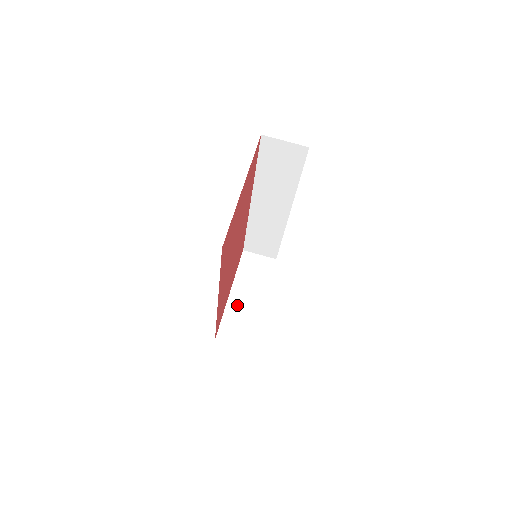
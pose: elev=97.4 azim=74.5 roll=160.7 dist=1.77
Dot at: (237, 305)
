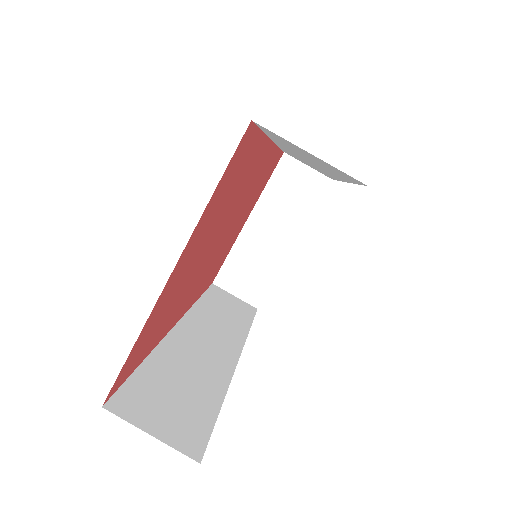
Dot at: (253, 242)
